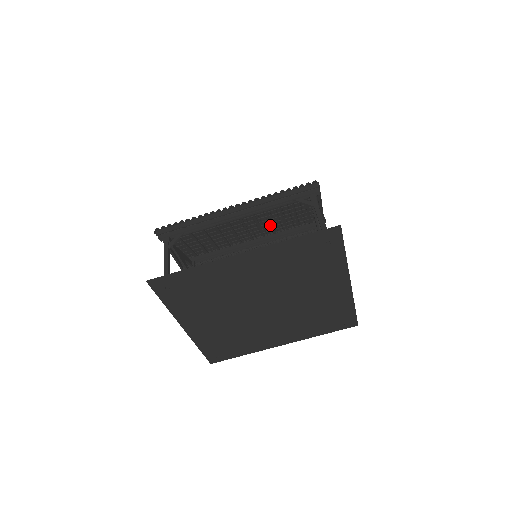
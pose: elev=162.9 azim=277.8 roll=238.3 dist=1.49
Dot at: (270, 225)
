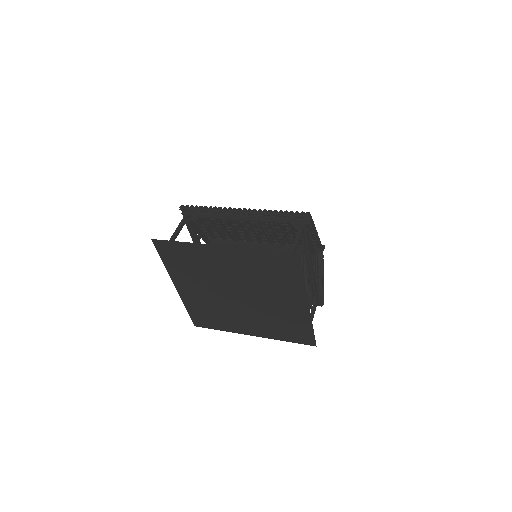
Dot at: (275, 236)
